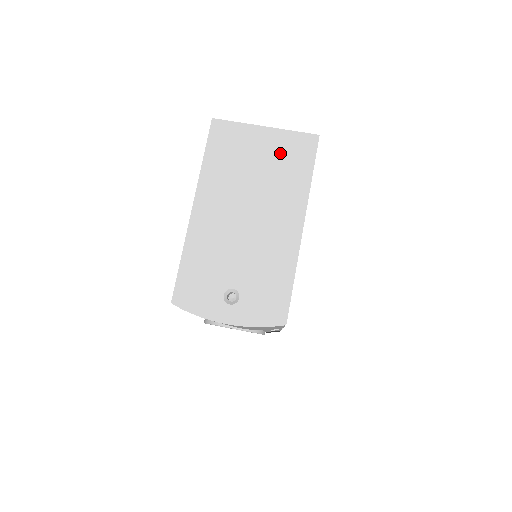
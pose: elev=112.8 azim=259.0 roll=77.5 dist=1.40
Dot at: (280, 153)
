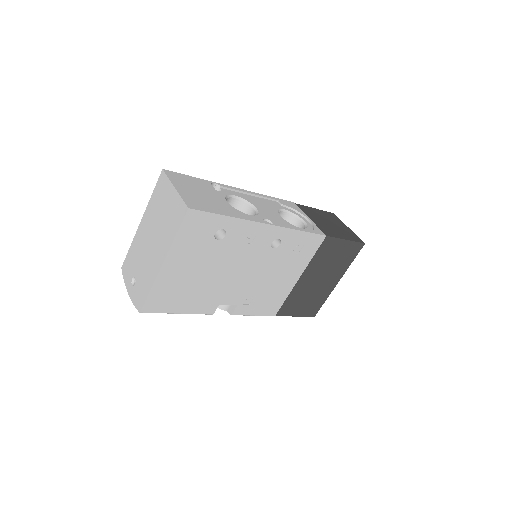
Dot at: (172, 210)
